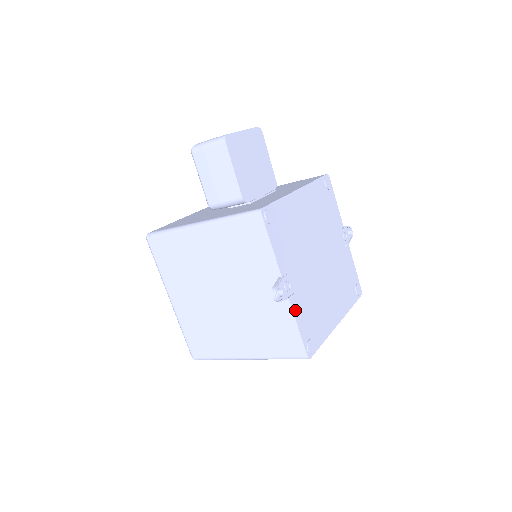
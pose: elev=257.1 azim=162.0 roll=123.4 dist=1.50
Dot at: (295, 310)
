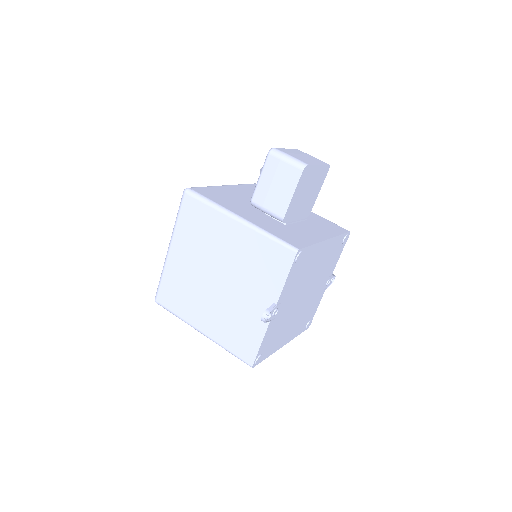
Dot at: (268, 331)
